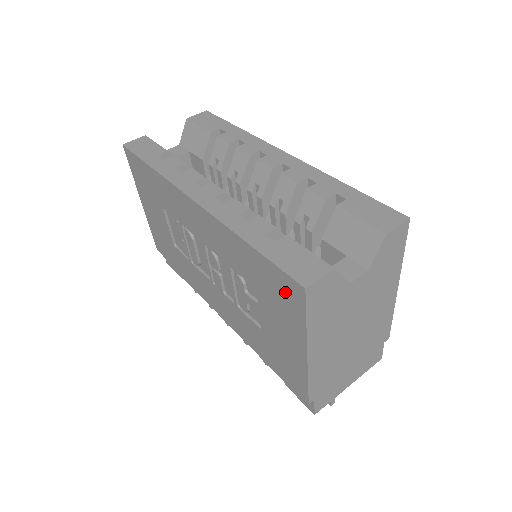
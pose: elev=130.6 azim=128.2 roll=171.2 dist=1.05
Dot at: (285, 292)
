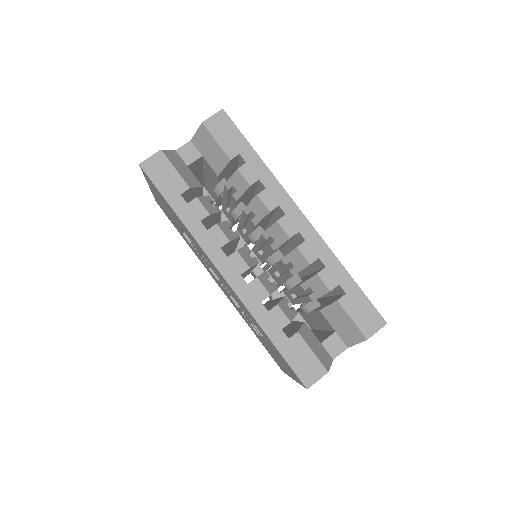
Dot at: (290, 369)
